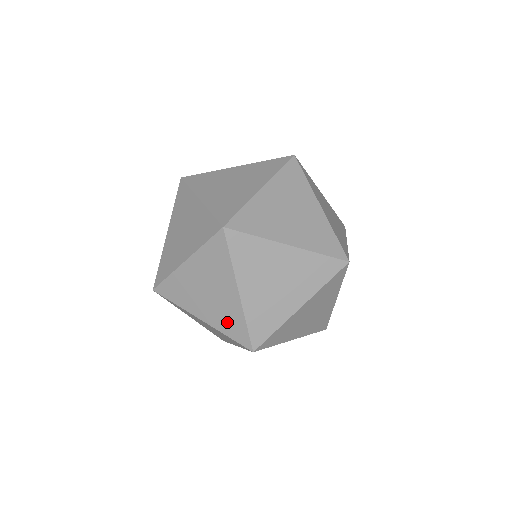
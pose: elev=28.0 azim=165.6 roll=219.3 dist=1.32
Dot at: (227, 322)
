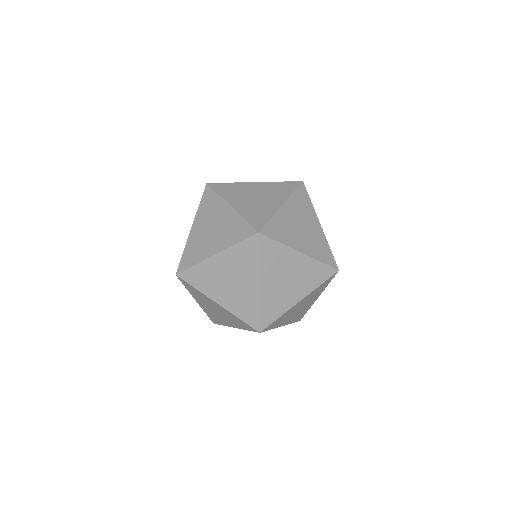
Dot at: (242, 307)
